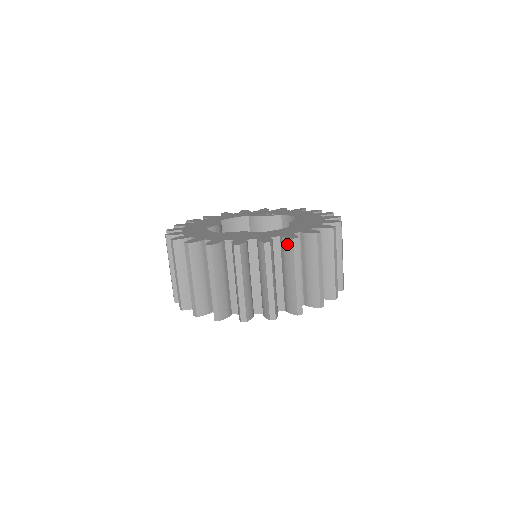
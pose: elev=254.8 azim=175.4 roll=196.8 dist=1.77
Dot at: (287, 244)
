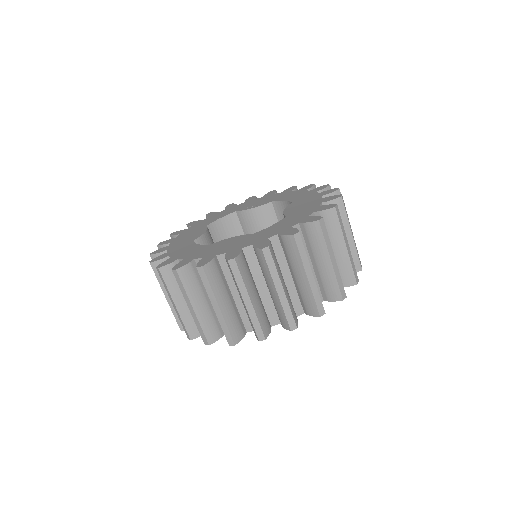
Dot at: (288, 242)
